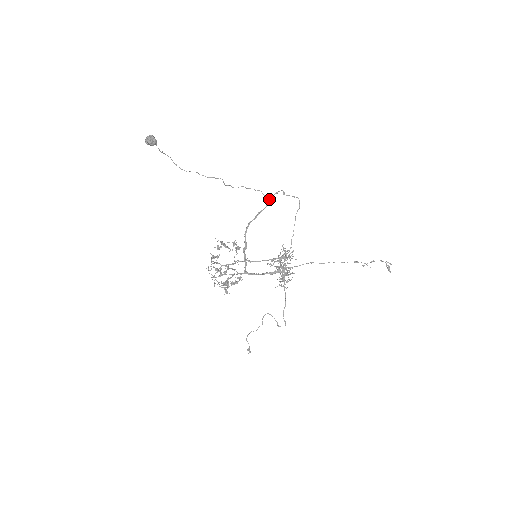
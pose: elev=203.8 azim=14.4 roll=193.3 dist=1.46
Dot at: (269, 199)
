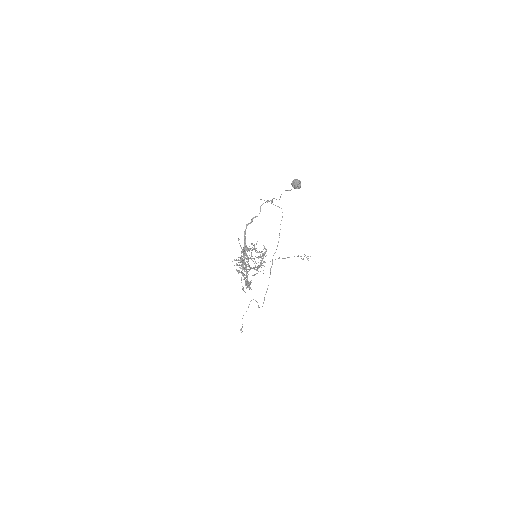
Dot at: occluded
